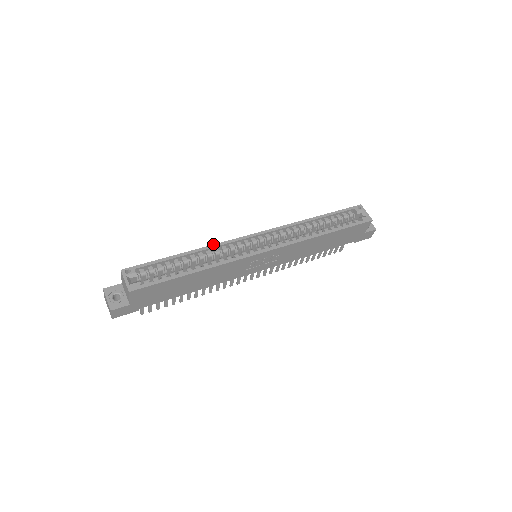
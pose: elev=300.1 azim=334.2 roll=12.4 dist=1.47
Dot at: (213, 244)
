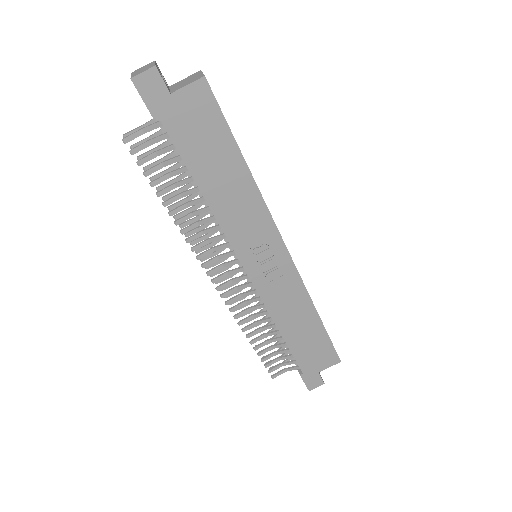
Dot at: occluded
